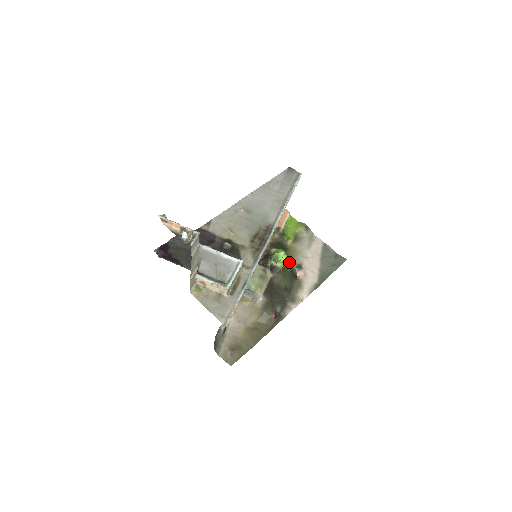
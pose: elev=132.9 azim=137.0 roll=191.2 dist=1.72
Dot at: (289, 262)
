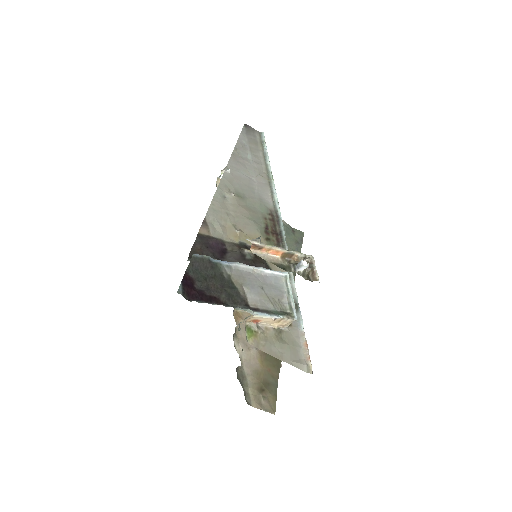
Dot at: occluded
